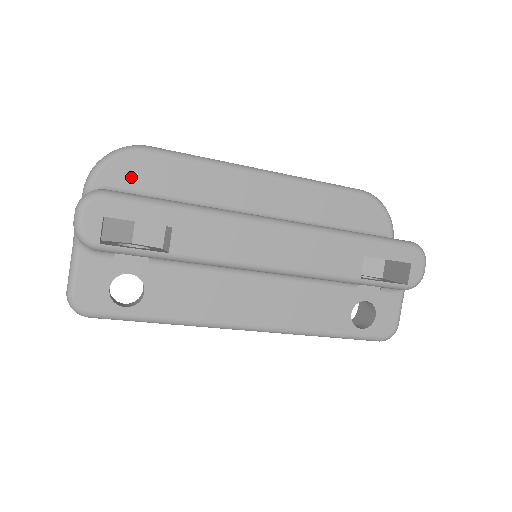
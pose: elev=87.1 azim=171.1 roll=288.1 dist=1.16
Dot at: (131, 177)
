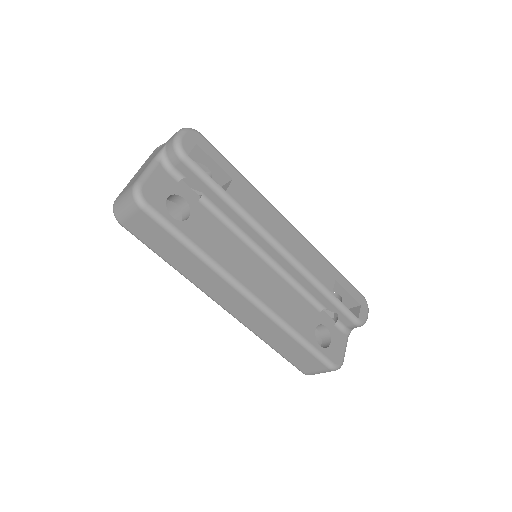
Dot at: occluded
